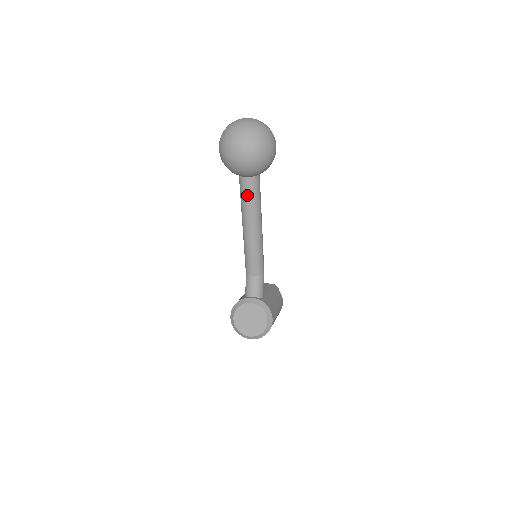
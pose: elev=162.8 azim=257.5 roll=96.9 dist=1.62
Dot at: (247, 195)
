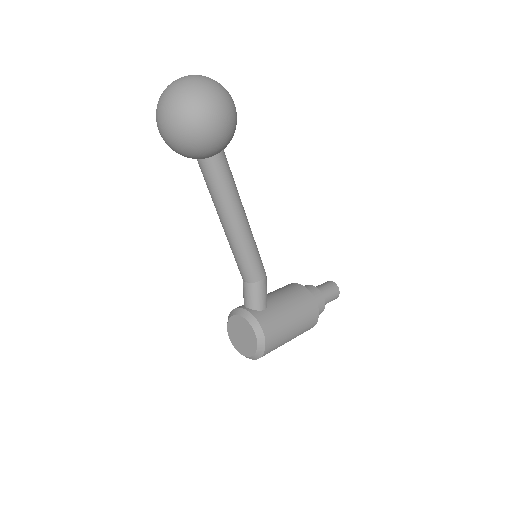
Dot at: (207, 182)
